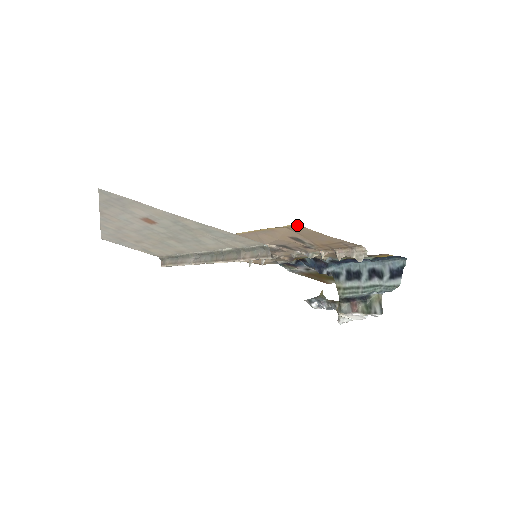
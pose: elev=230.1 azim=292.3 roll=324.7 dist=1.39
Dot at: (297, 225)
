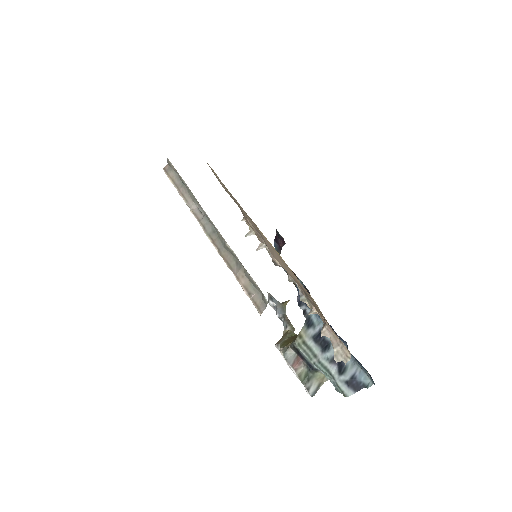
Dot at: occluded
